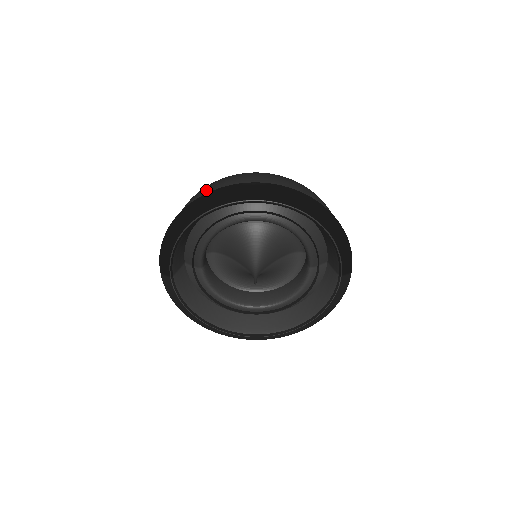
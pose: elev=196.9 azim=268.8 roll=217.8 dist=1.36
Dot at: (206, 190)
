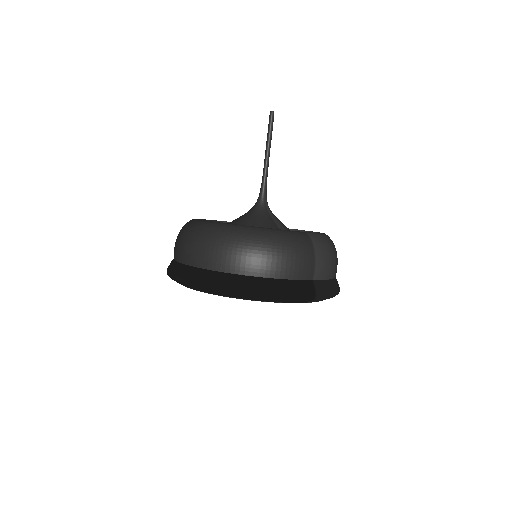
Dot at: occluded
